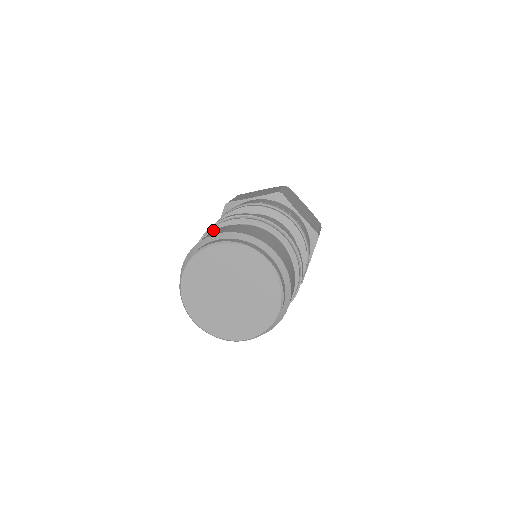
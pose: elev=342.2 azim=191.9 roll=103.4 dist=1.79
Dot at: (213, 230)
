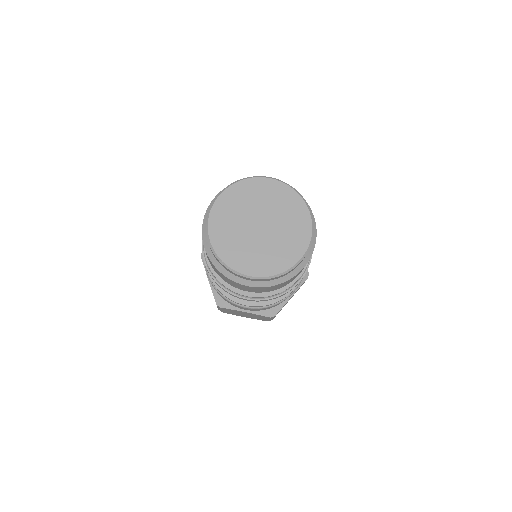
Dot at: occluded
